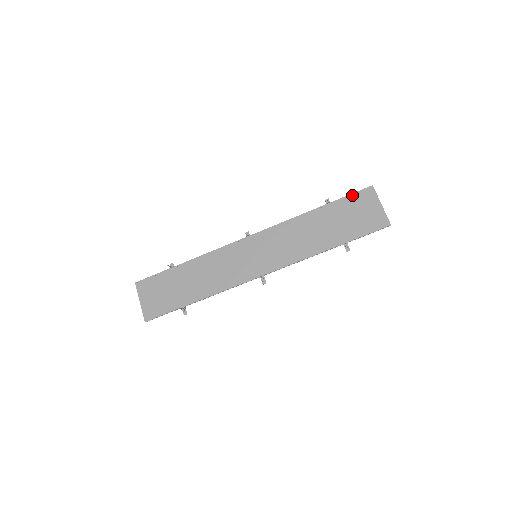
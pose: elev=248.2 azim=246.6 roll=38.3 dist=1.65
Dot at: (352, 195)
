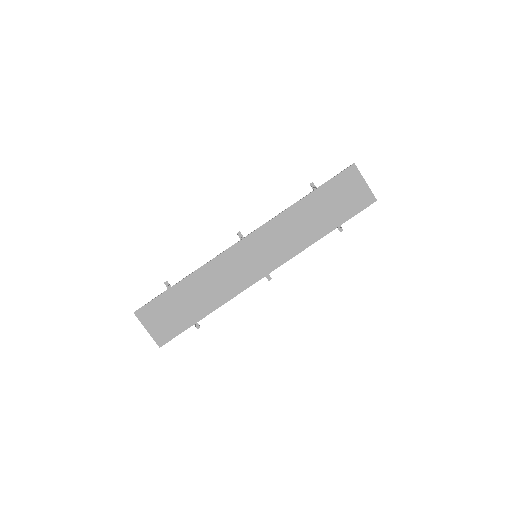
Dot at: (337, 177)
